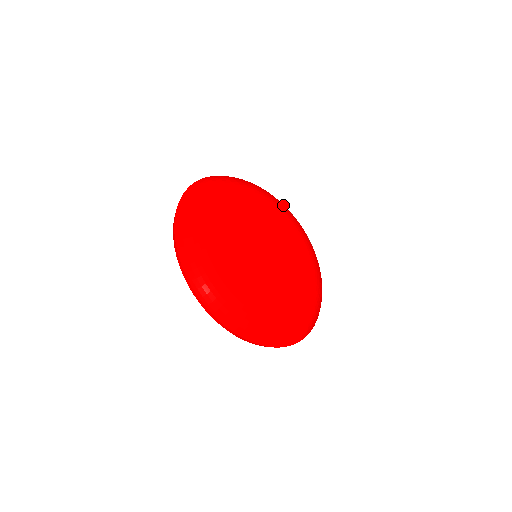
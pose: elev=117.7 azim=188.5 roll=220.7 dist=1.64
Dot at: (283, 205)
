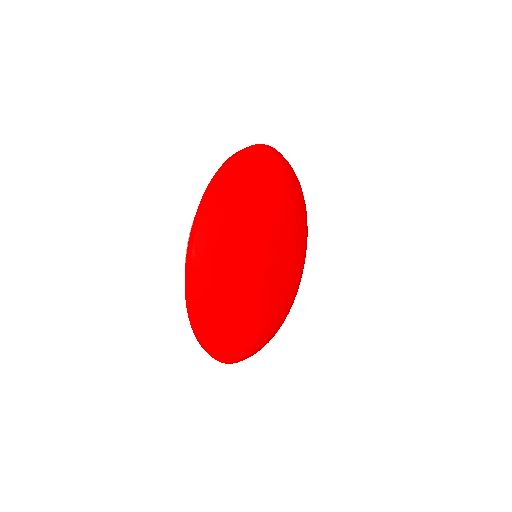
Dot at: occluded
